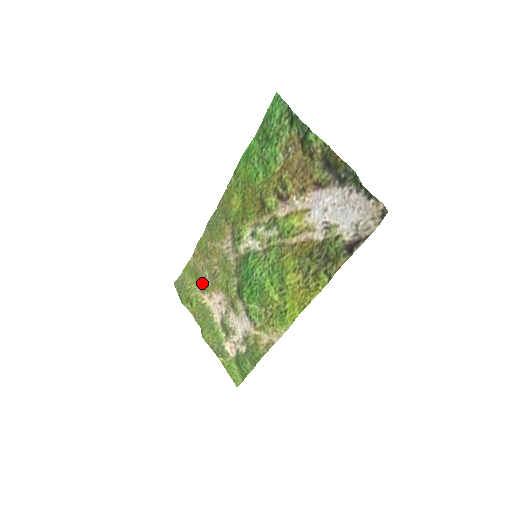
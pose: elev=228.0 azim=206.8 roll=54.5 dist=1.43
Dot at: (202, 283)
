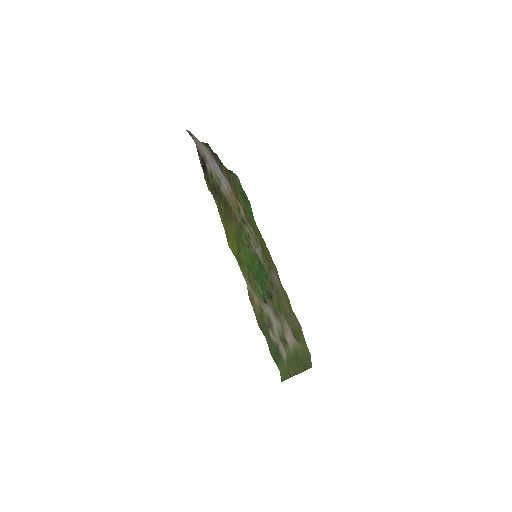
Dot at: (293, 333)
